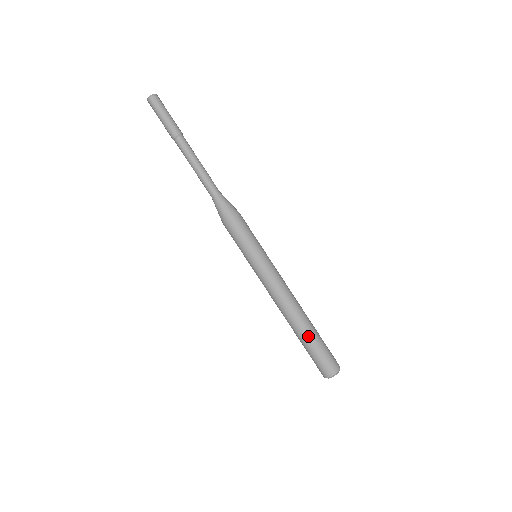
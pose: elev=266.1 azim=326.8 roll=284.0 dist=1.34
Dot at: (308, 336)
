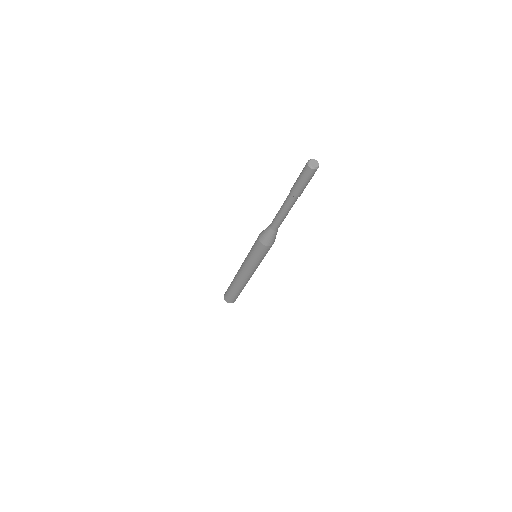
Dot at: (233, 289)
